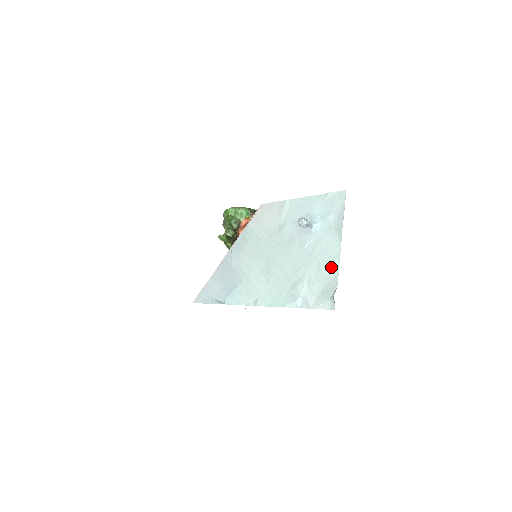
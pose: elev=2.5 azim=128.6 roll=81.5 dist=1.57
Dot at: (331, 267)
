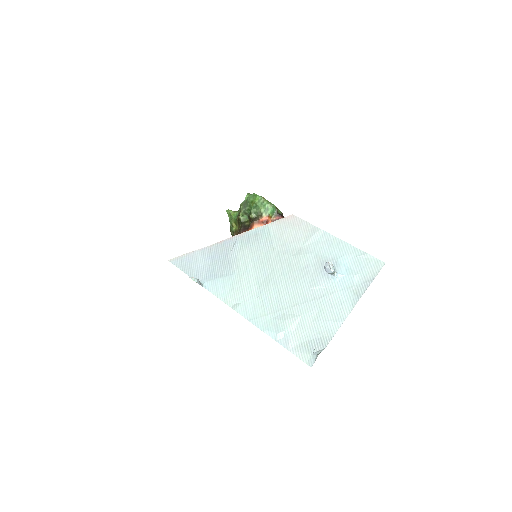
Dot at: (330, 325)
